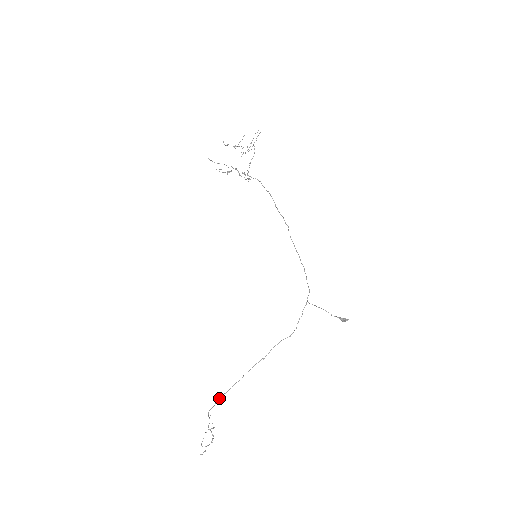
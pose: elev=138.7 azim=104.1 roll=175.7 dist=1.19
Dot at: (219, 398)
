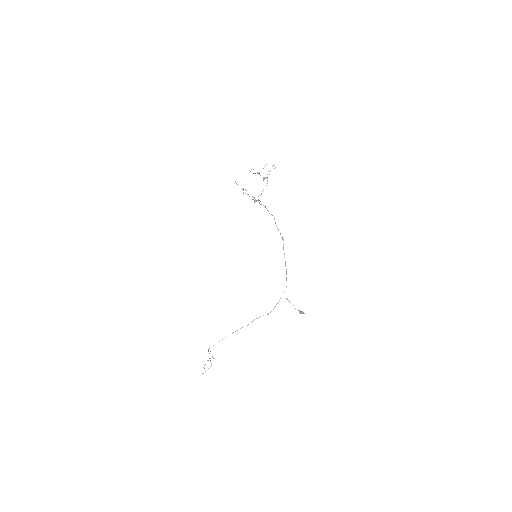
Dot at: occluded
